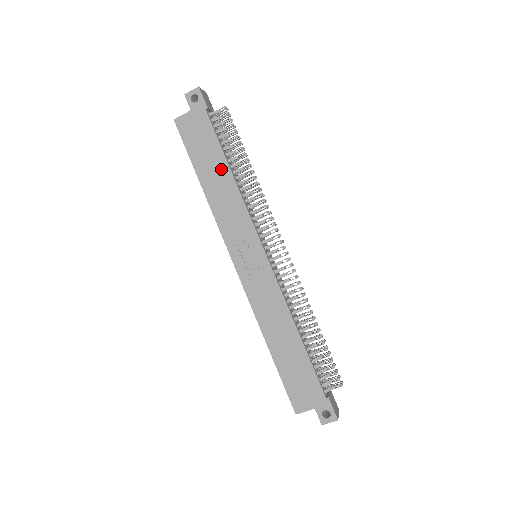
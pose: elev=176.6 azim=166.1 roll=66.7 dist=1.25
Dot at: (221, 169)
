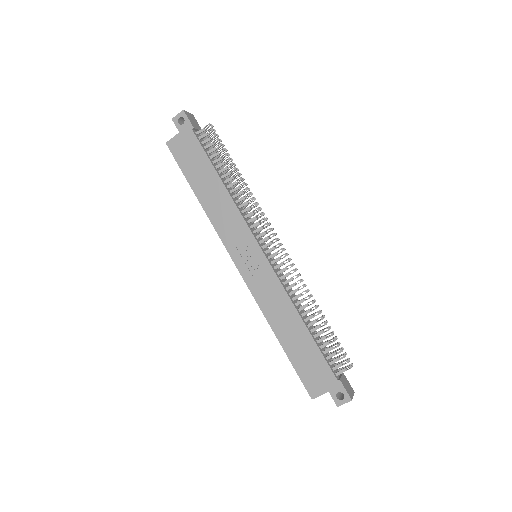
Dot at: (213, 181)
